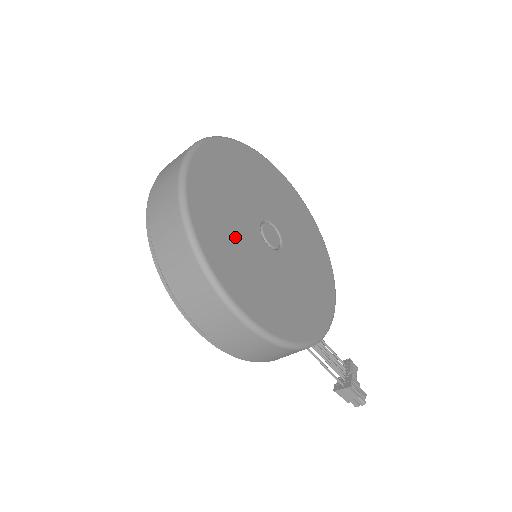
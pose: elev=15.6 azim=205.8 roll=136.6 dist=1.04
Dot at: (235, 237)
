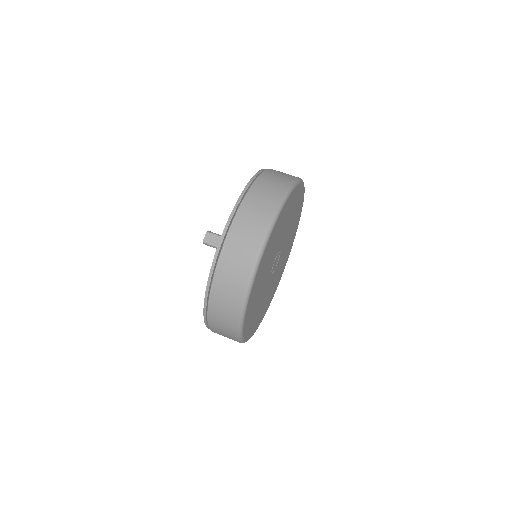
Dot at: (259, 296)
